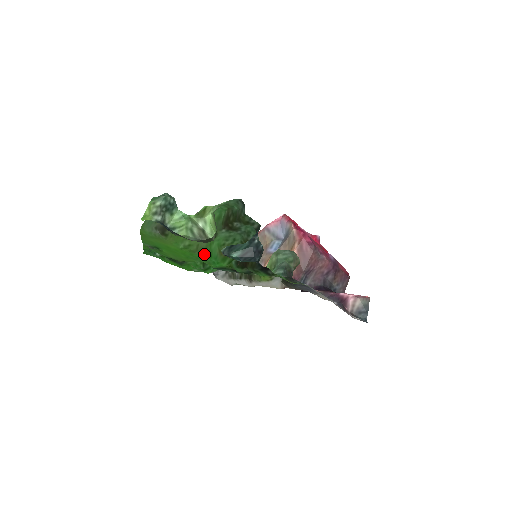
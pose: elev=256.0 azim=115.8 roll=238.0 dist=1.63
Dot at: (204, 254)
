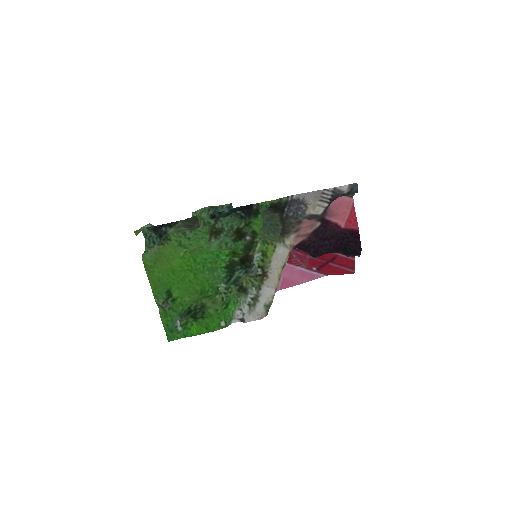
Dot at: (205, 253)
